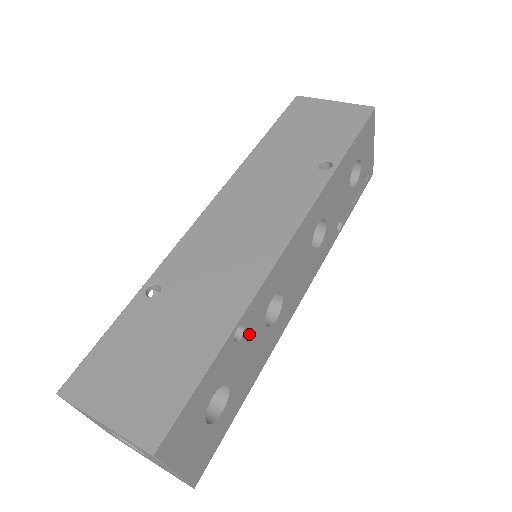
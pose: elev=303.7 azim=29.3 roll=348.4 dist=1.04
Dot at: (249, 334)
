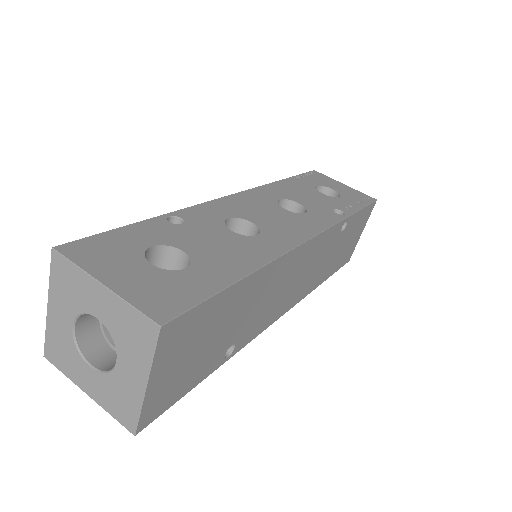
Dot at: (199, 228)
